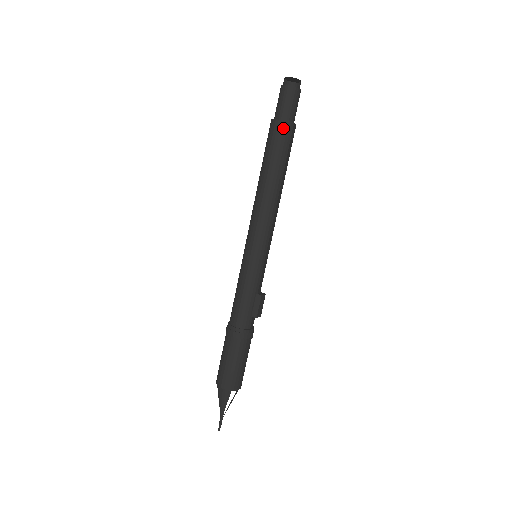
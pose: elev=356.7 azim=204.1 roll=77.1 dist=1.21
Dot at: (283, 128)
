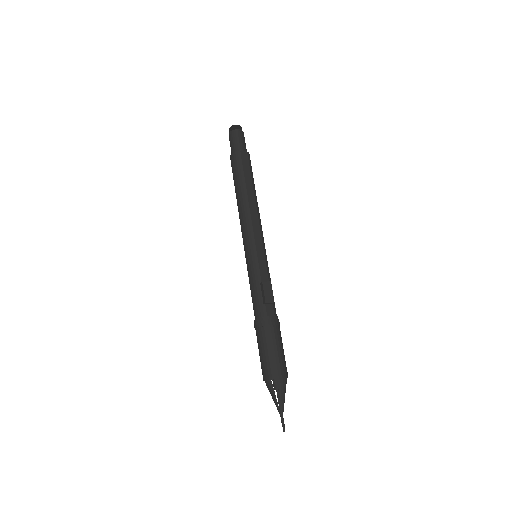
Dot at: (233, 158)
